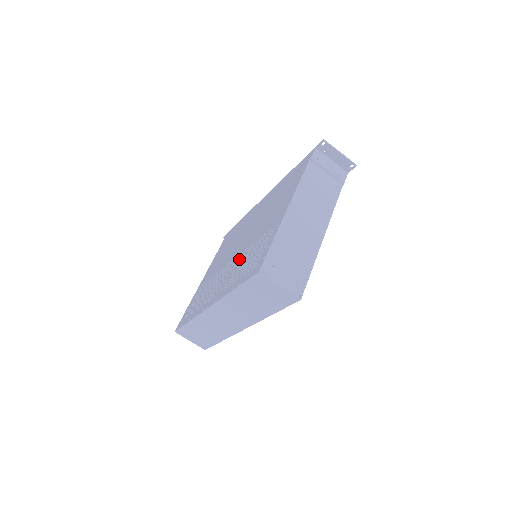
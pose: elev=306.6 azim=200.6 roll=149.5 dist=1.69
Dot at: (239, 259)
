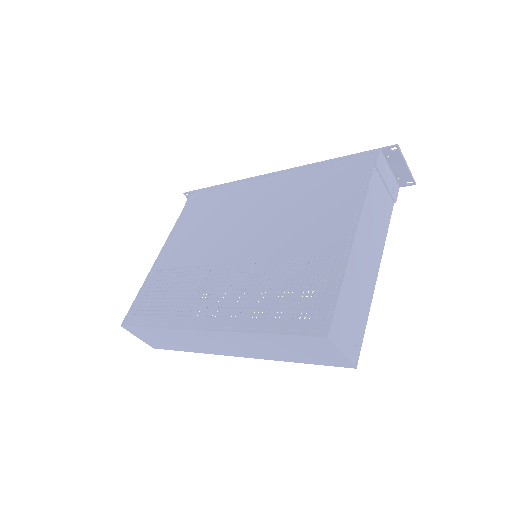
Dot at: (253, 272)
